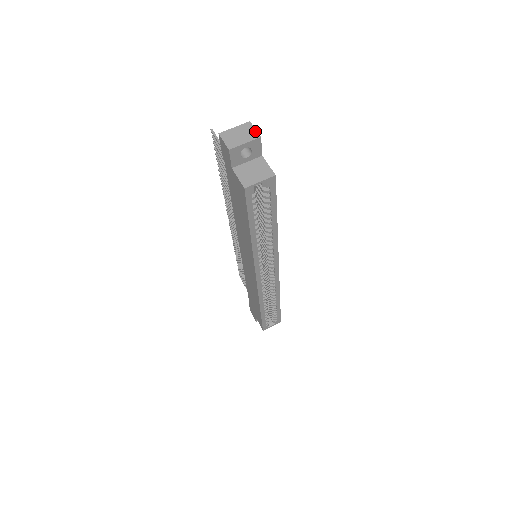
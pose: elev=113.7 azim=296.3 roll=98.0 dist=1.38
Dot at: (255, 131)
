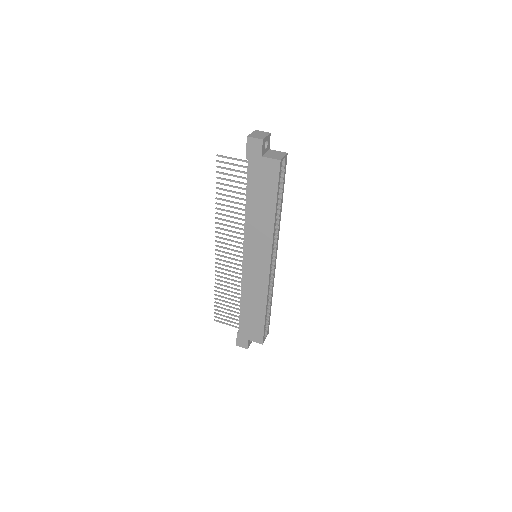
Dot at: (264, 132)
